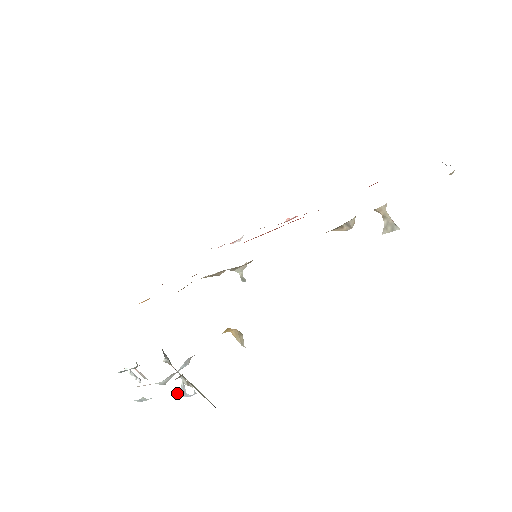
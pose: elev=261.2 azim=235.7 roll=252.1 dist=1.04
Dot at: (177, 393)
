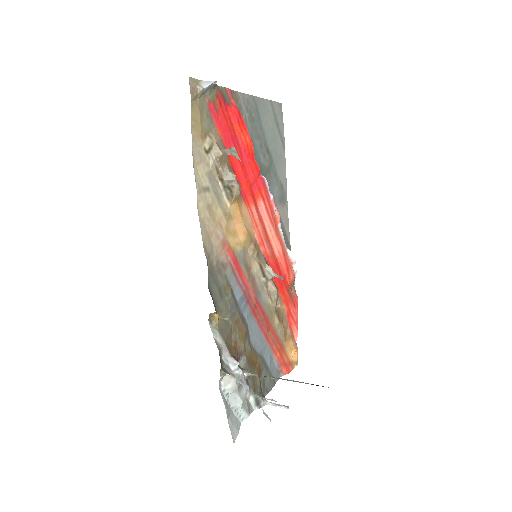
Dot at: (246, 389)
